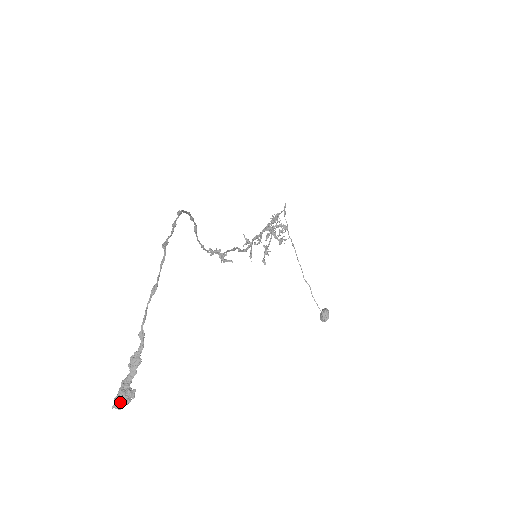
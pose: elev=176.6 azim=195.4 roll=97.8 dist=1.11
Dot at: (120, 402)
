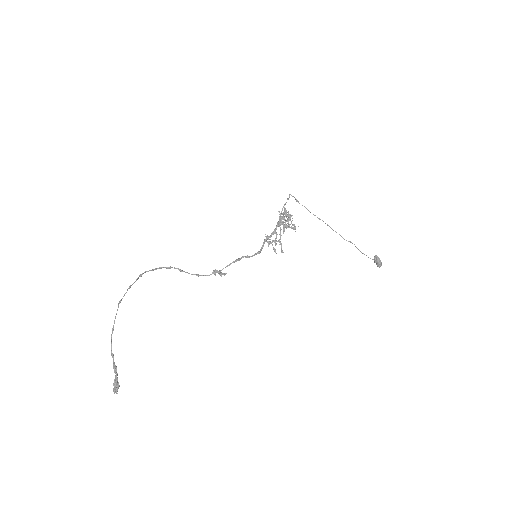
Dot at: (114, 390)
